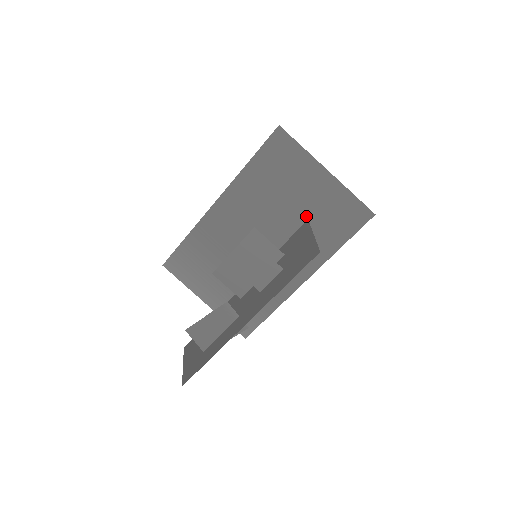
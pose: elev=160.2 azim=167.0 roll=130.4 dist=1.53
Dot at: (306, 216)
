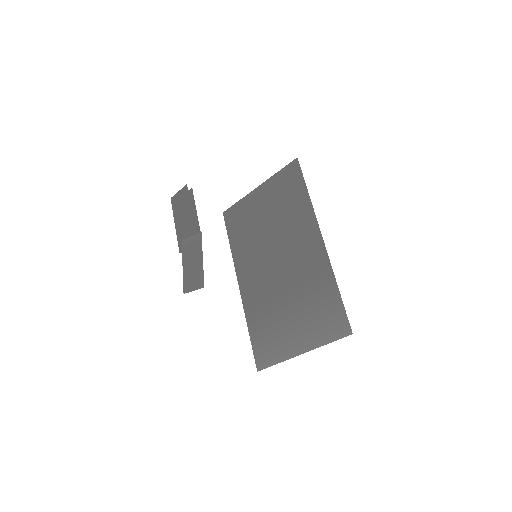
Dot at: (276, 215)
